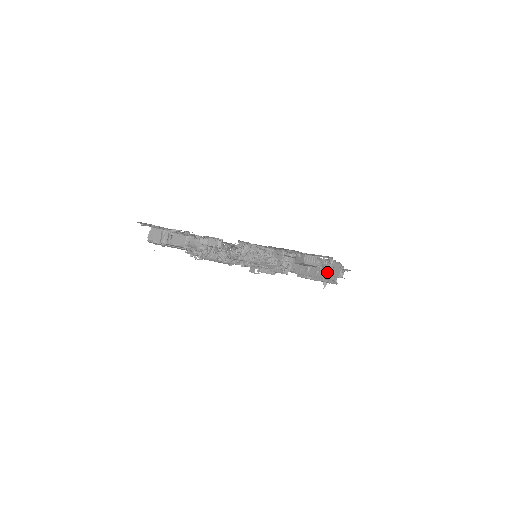
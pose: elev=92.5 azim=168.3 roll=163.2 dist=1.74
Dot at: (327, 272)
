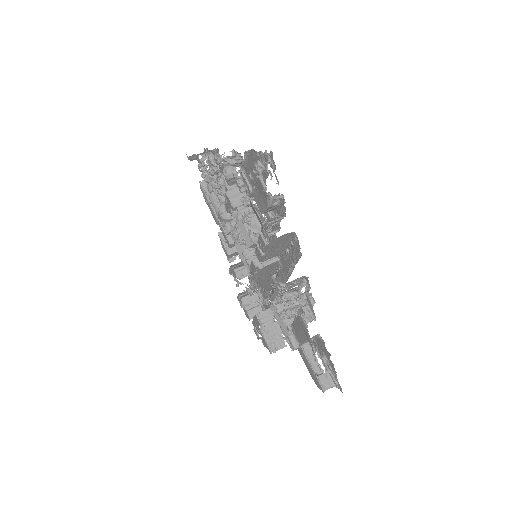
Dot at: occluded
